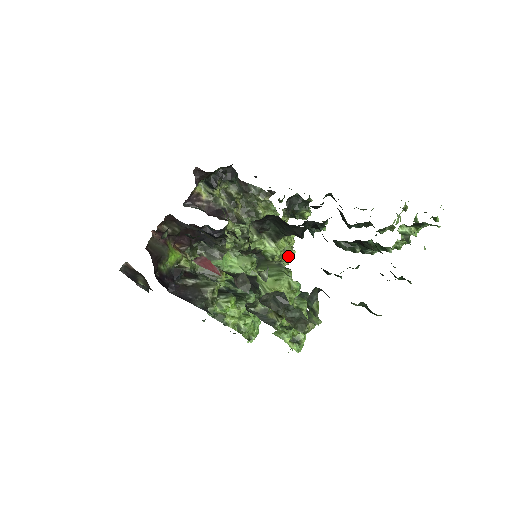
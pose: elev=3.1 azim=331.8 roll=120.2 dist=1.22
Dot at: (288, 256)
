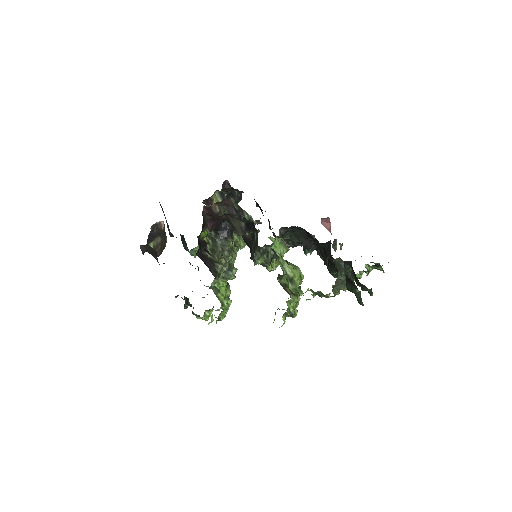
Dot at: occluded
